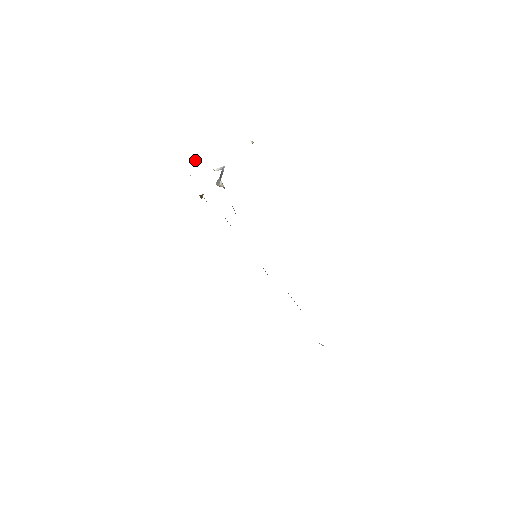
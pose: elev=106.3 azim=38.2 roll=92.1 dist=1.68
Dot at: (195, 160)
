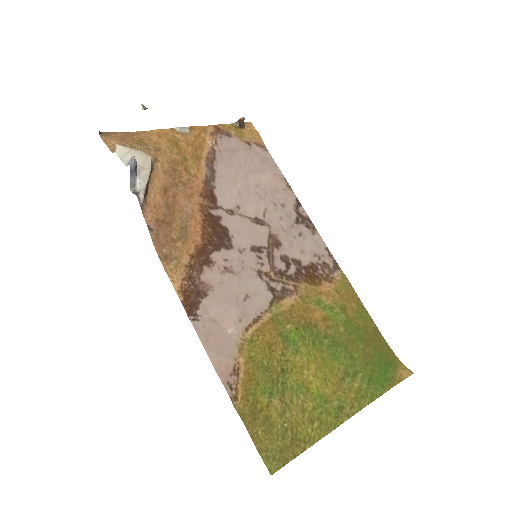
Dot at: (115, 144)
